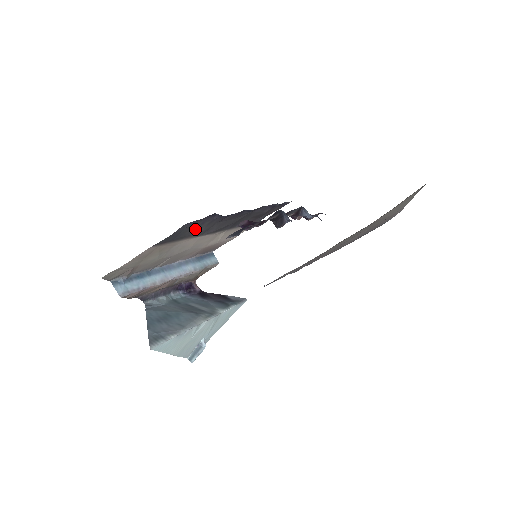
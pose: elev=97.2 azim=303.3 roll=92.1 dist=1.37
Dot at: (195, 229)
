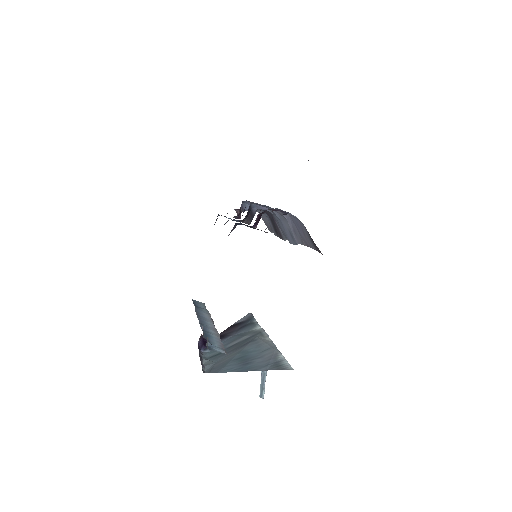
Dot at: occluded
